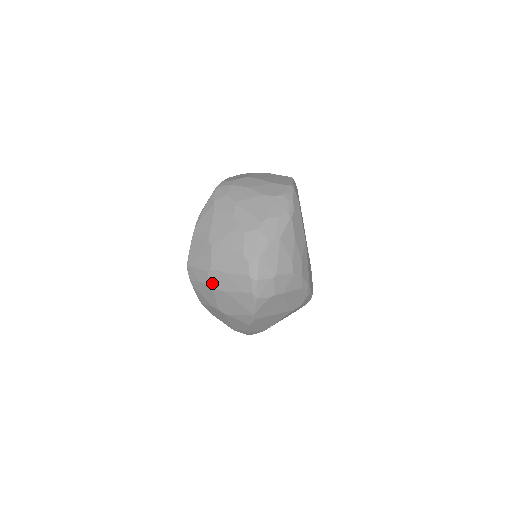
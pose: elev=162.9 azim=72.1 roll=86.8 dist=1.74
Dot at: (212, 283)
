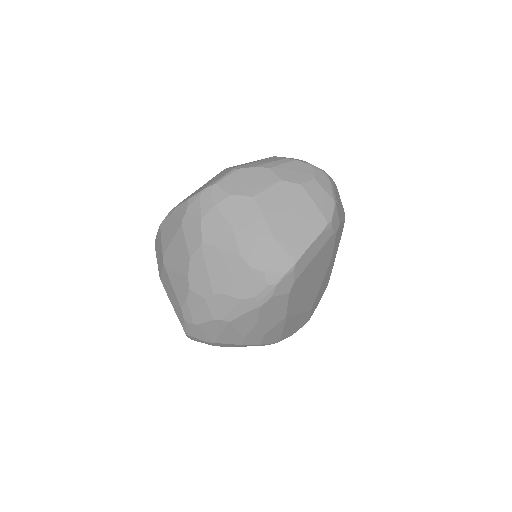
Dot at: occluded
